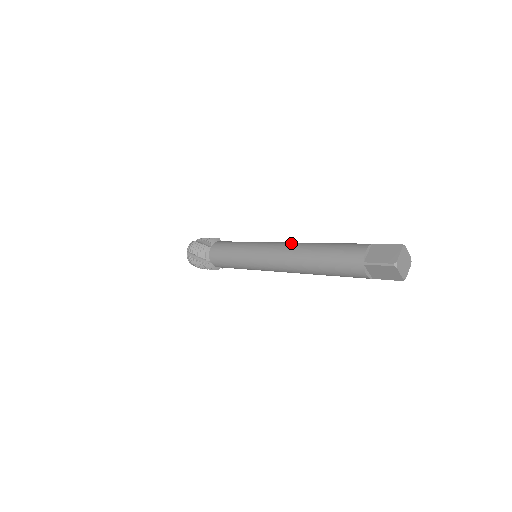
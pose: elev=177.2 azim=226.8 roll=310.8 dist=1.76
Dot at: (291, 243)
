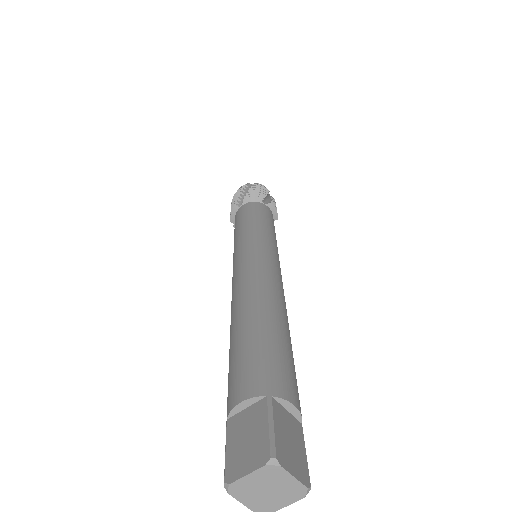
Dot at: (254, 277)
